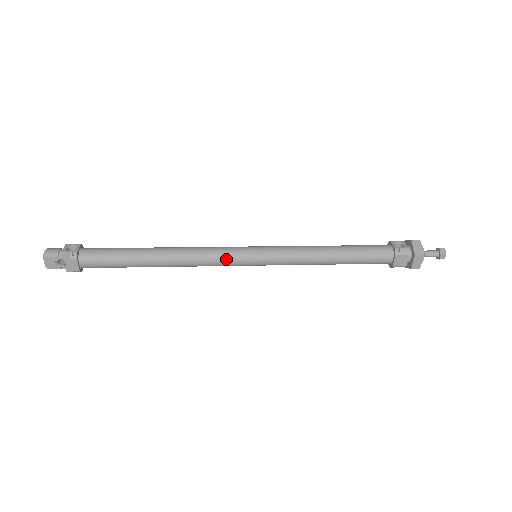
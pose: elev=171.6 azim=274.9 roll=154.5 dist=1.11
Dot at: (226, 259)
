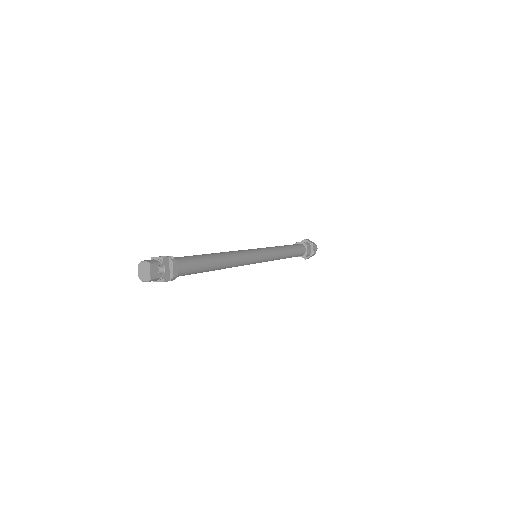
Dot at: (250, 255)
